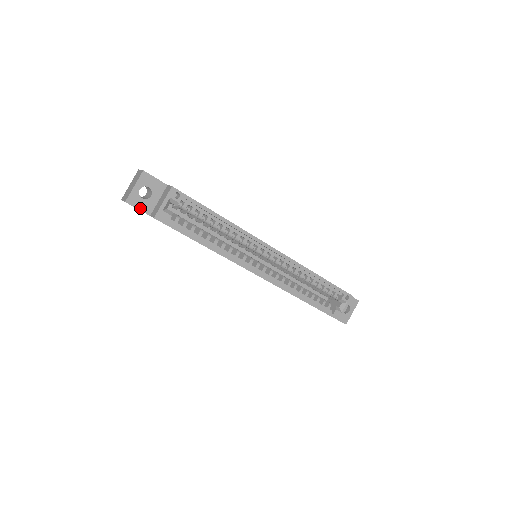
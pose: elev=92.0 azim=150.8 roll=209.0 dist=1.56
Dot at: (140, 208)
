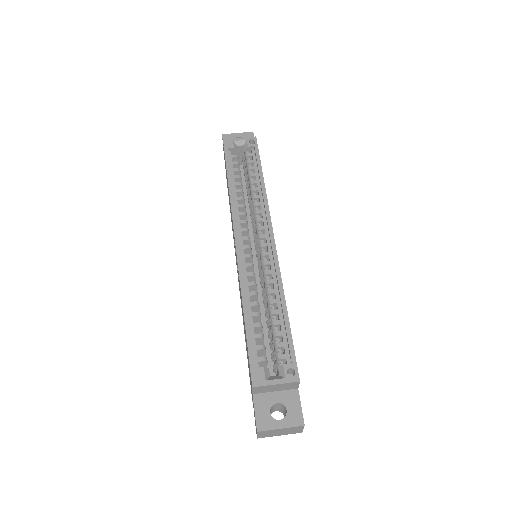
Dot at: occluded
